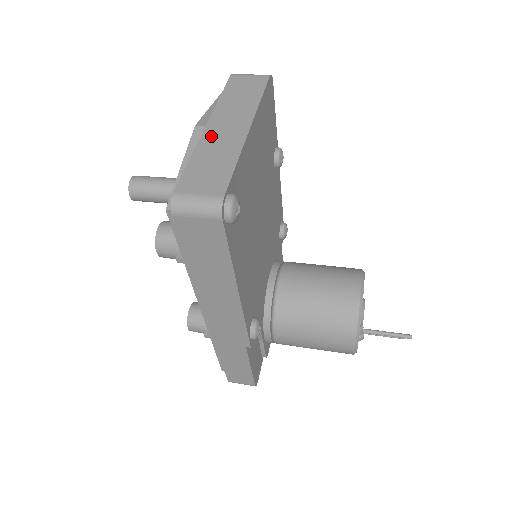
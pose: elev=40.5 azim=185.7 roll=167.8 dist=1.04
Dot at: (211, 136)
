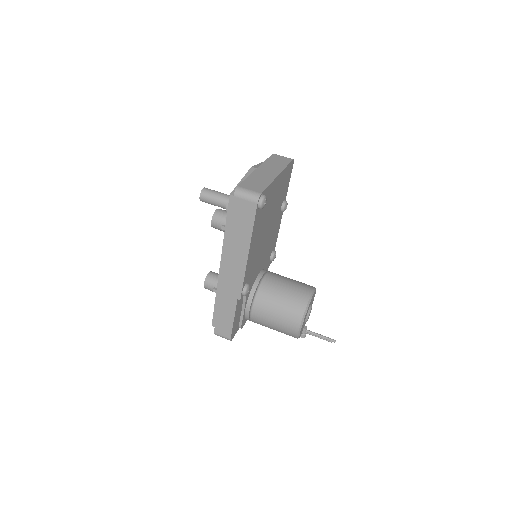
Dot at: (259, 172)
